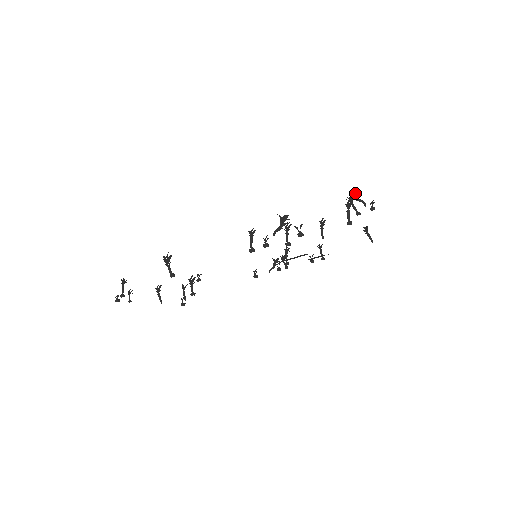
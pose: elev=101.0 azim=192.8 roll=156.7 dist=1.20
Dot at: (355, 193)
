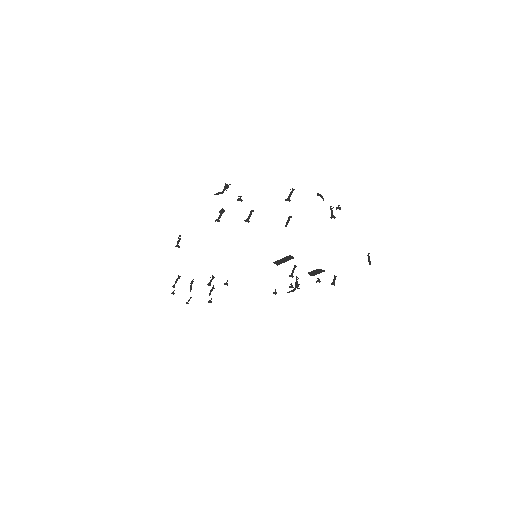
Dot at: occluded
